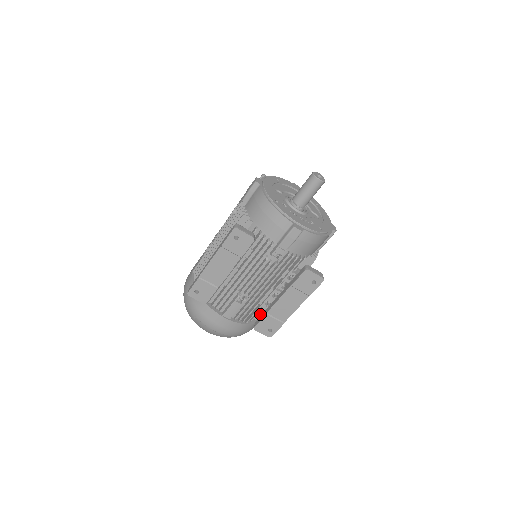
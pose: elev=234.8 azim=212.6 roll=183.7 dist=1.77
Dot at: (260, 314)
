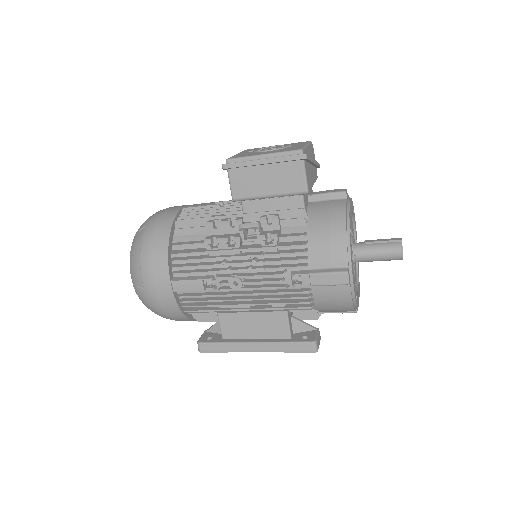
Dot at: occluded
